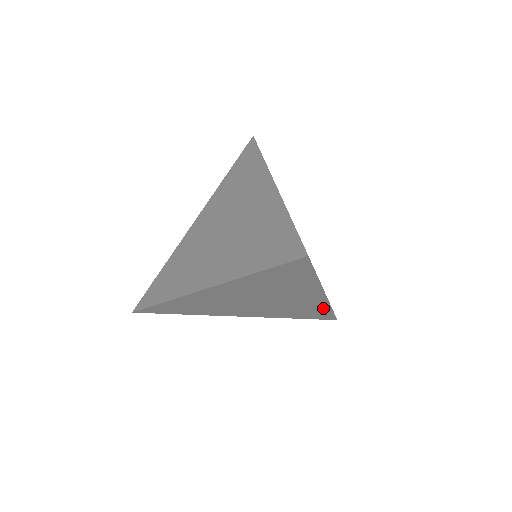
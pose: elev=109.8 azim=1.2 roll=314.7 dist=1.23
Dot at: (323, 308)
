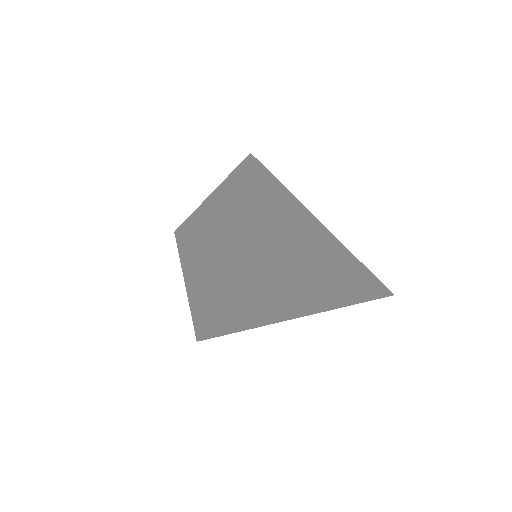
Dot at: (337, 284)
